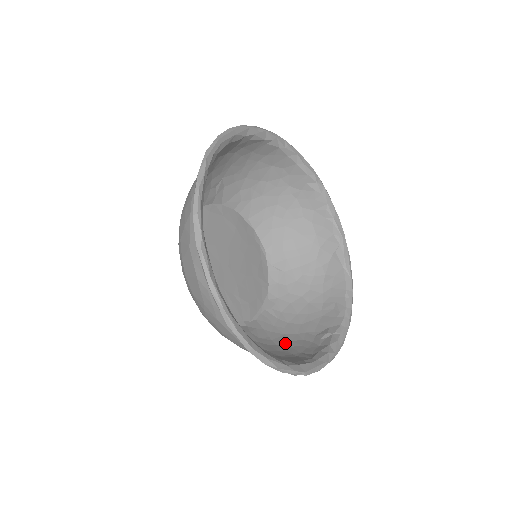
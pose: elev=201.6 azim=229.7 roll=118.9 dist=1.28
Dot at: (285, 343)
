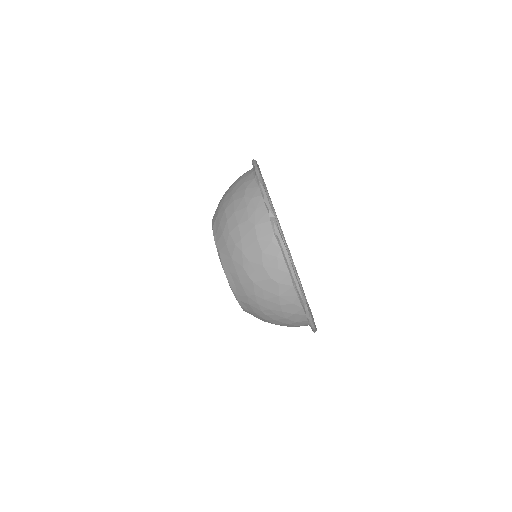
Dot at: (251, 268)
